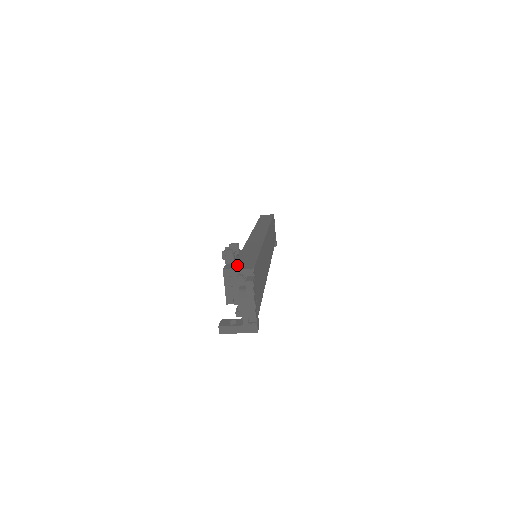
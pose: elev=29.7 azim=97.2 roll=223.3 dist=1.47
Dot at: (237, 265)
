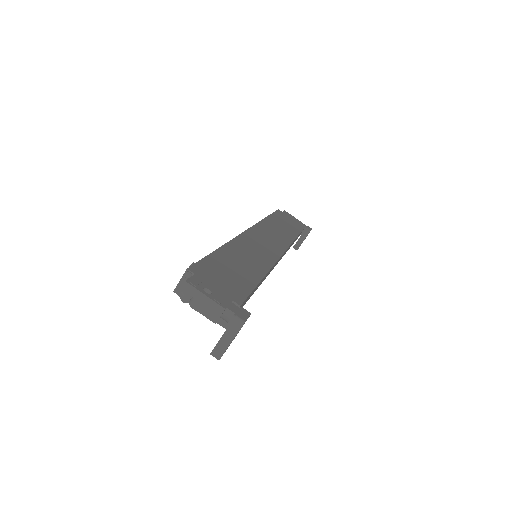
Dot at: occluded
